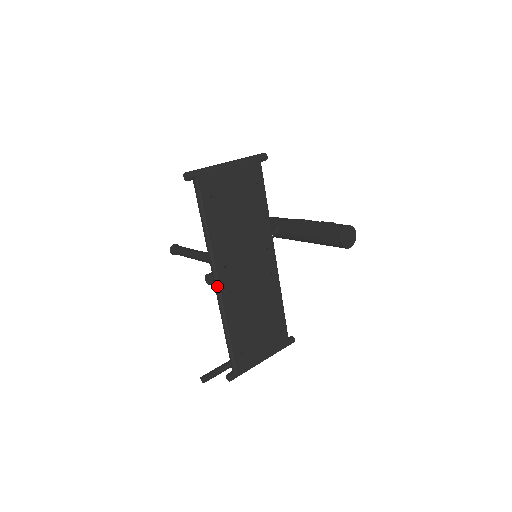
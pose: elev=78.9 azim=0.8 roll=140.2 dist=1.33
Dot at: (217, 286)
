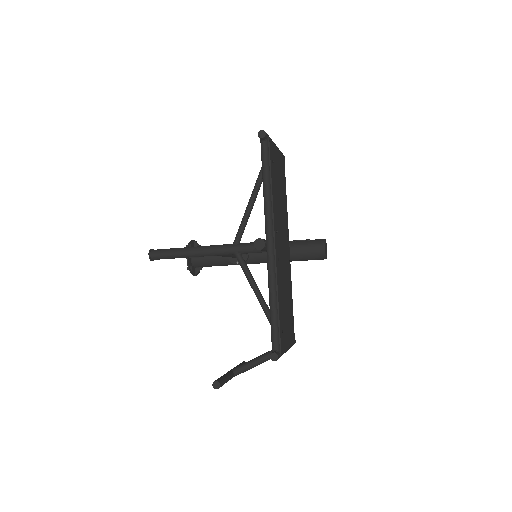
Dot at: (272, 248)
